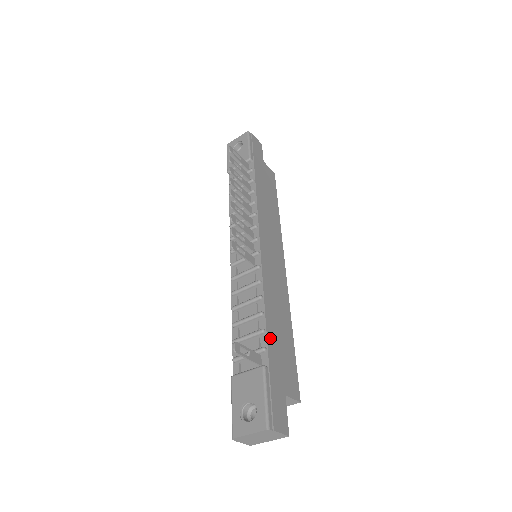
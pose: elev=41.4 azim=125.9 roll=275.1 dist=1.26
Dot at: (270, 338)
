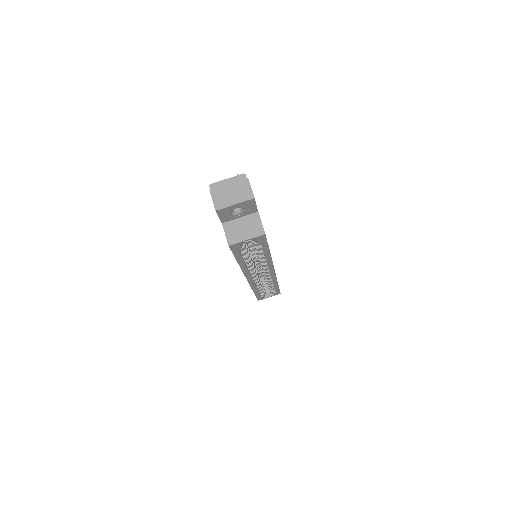
Dot at: occluded
